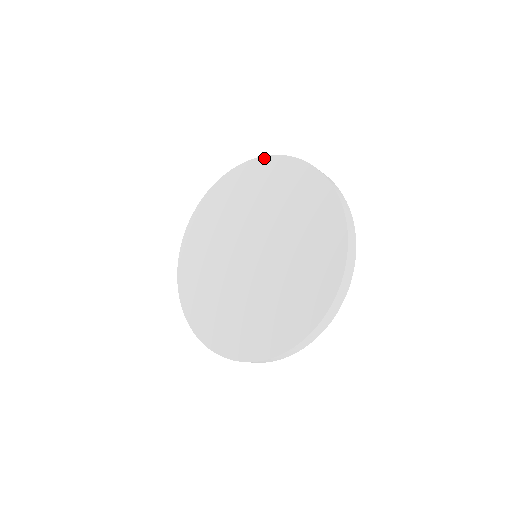
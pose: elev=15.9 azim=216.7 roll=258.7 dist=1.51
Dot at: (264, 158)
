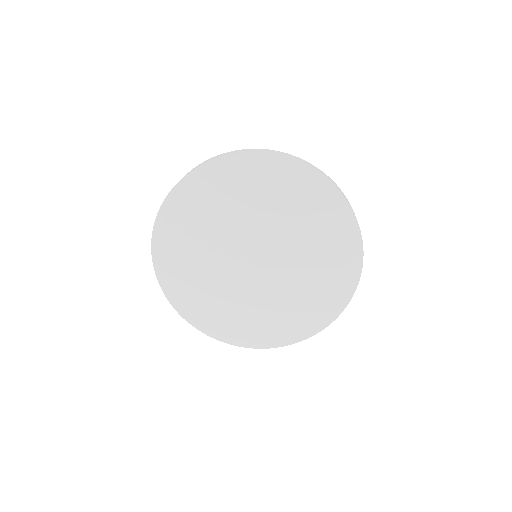
Dot at: (337, 193)
